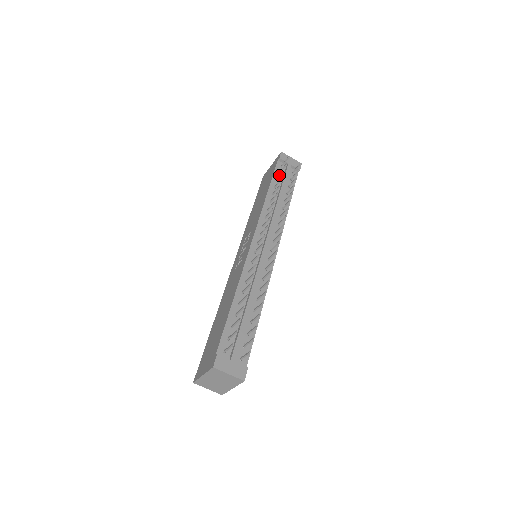
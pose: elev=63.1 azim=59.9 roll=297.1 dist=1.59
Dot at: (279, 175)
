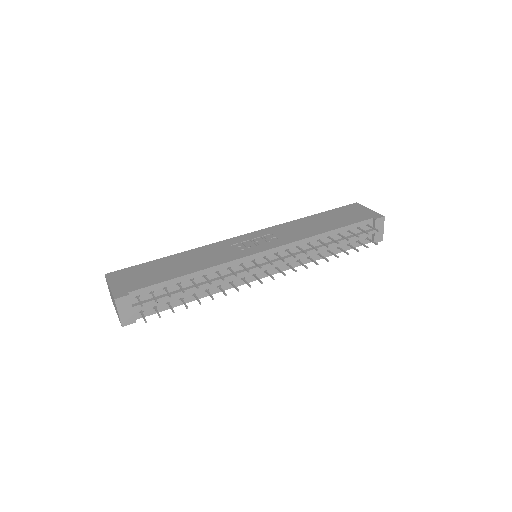
Dot at: (356, 229)
